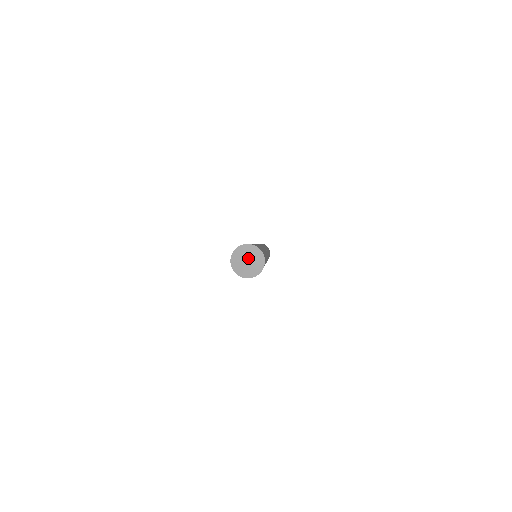
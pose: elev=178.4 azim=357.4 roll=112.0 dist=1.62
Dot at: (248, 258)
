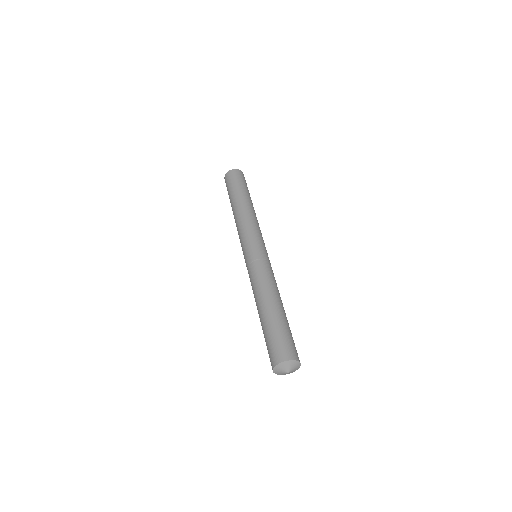
Dot at: (290, 371)
